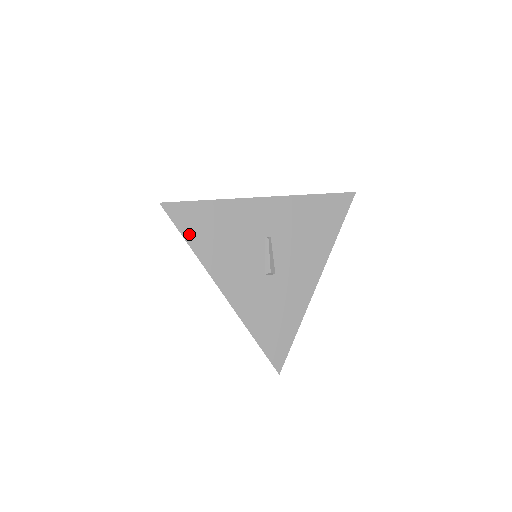
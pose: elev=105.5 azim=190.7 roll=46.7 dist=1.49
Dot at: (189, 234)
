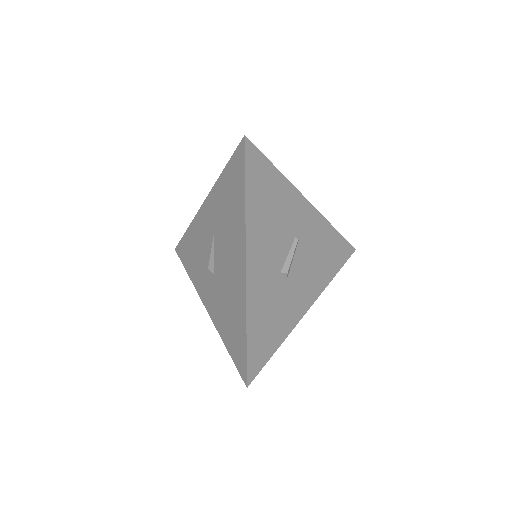
Dot at: (250, 185)
